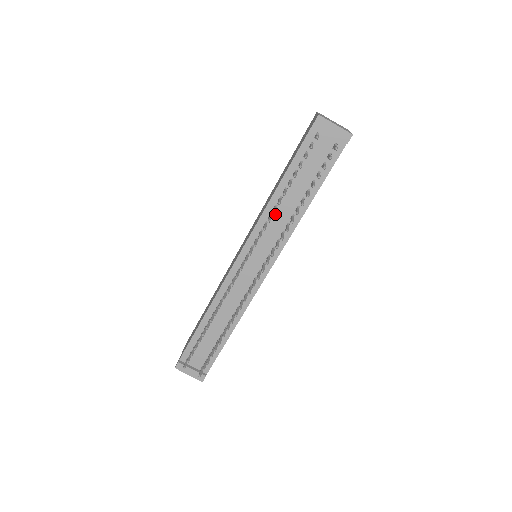
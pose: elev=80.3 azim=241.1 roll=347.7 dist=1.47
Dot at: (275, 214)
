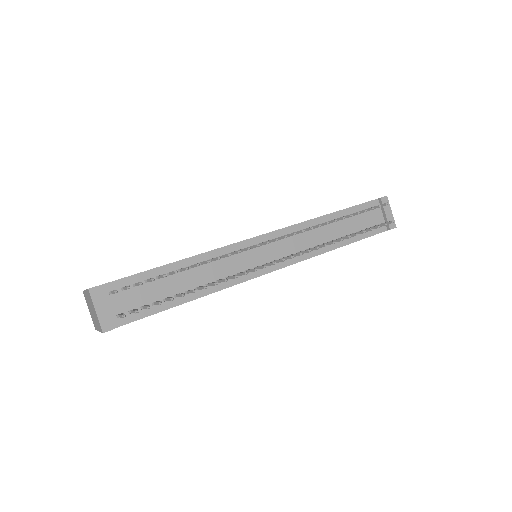
Dot at: (314, 230)
